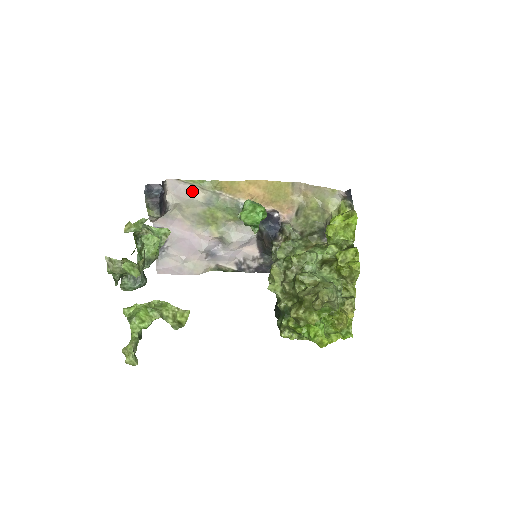
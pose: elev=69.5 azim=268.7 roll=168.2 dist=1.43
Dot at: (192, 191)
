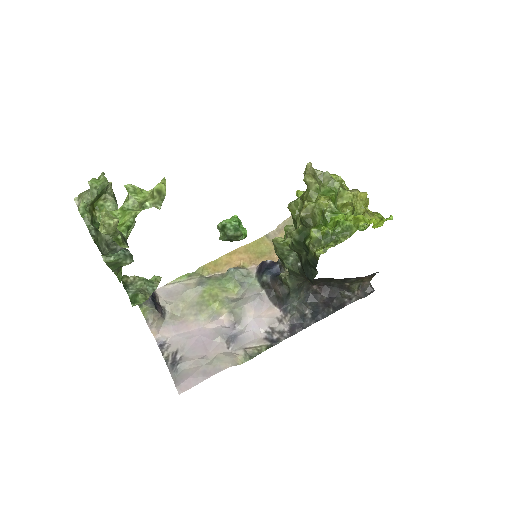
Dot at: (182, 287)
